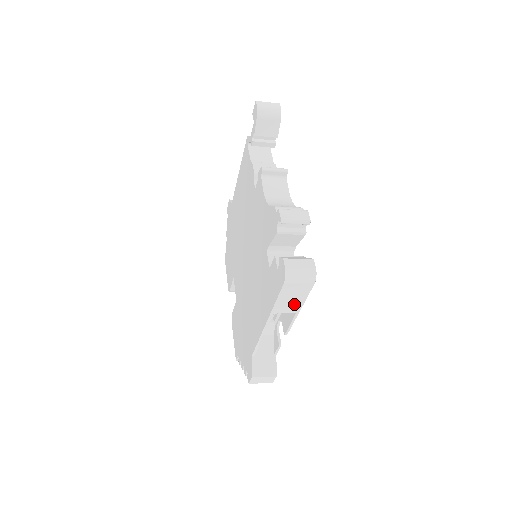
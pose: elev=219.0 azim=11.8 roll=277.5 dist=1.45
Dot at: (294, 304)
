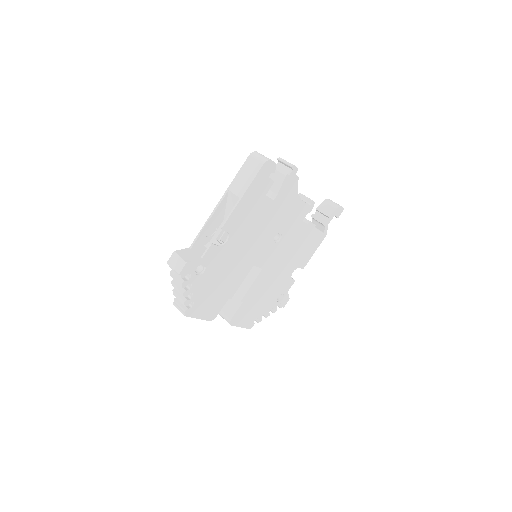
Dot at: (244, 185)
